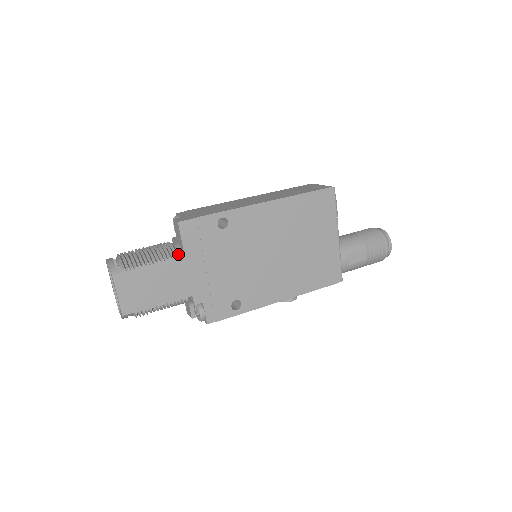
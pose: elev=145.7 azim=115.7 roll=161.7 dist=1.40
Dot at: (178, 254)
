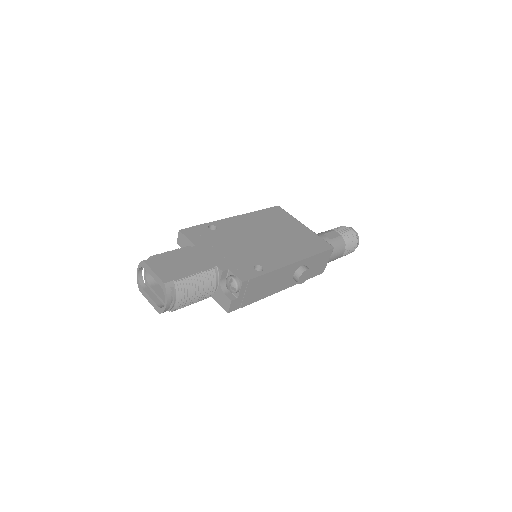
Dot at: (190, 248)
